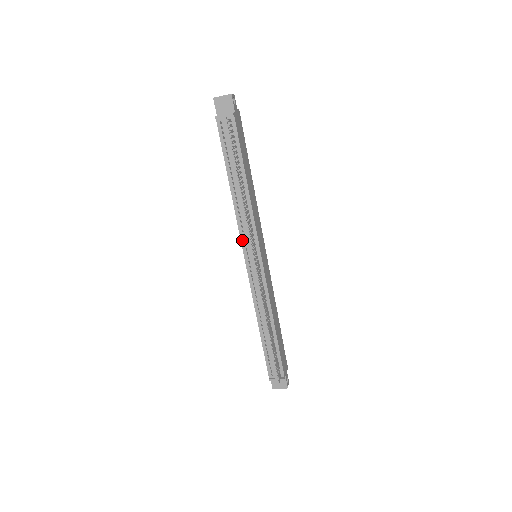
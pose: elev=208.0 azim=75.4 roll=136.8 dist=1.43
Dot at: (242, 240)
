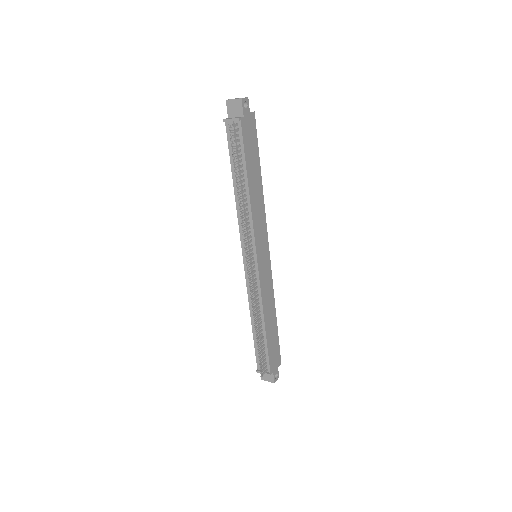
Dot at: (241, 239)
